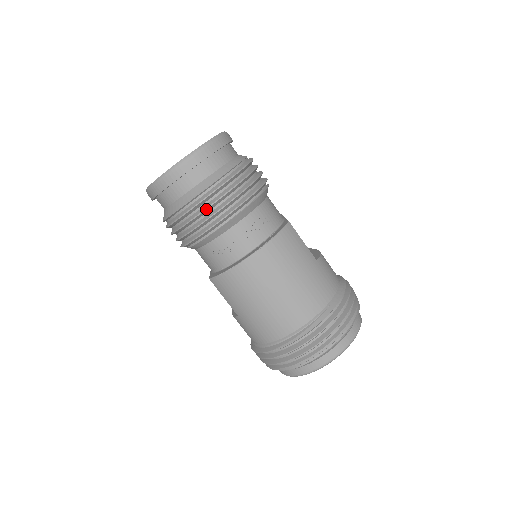
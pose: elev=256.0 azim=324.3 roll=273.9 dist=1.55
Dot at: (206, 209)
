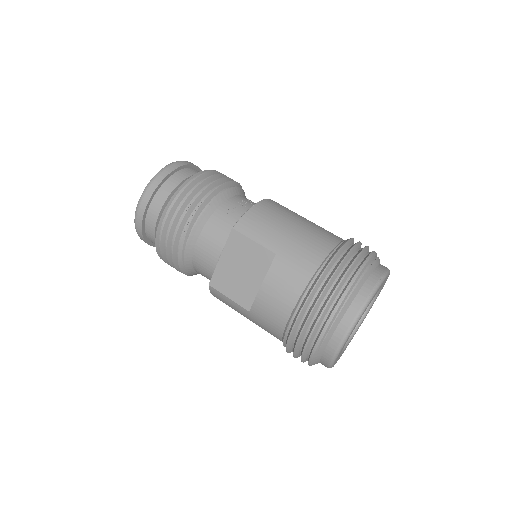
Dot at: (215, 175)
